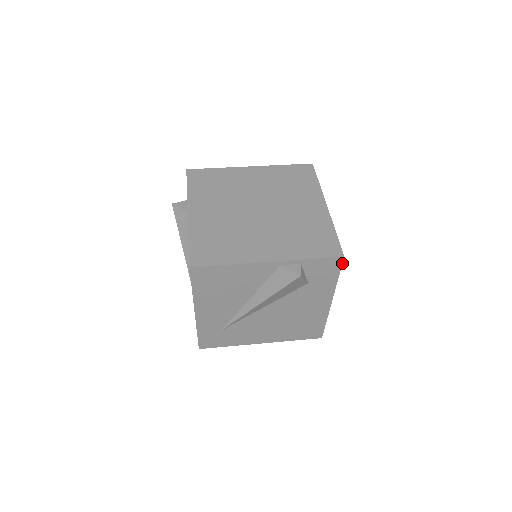
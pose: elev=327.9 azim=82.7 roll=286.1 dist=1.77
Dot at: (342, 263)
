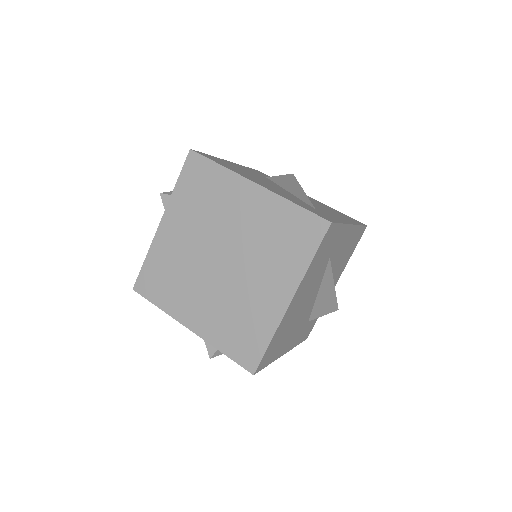
Dot at: (258, 371)
